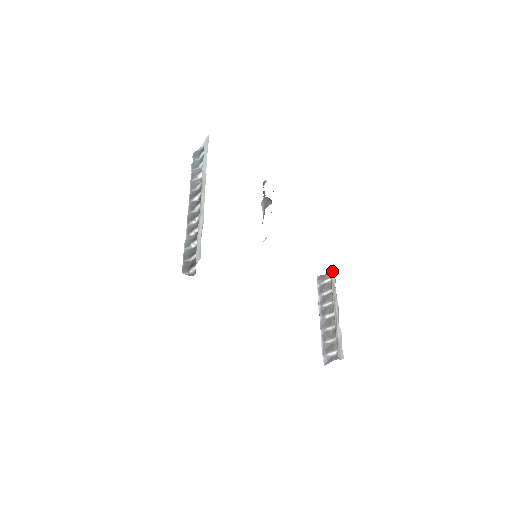
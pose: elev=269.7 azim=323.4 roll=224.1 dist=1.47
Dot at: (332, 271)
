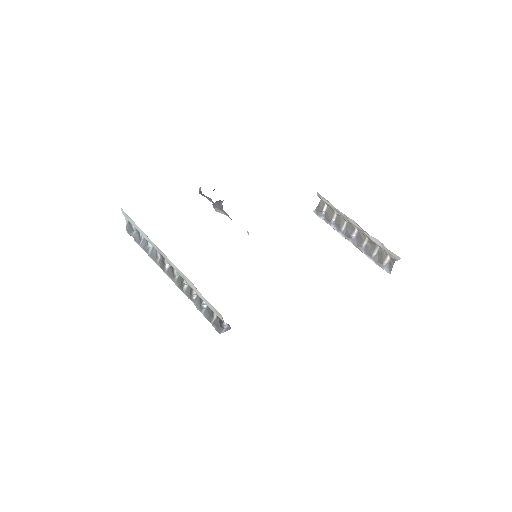
Dot at: (321, 198)
